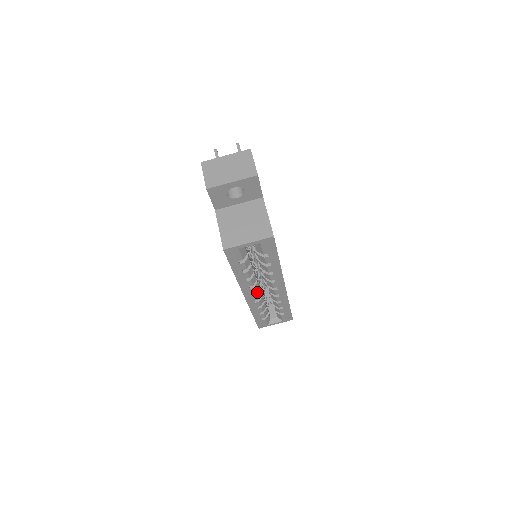
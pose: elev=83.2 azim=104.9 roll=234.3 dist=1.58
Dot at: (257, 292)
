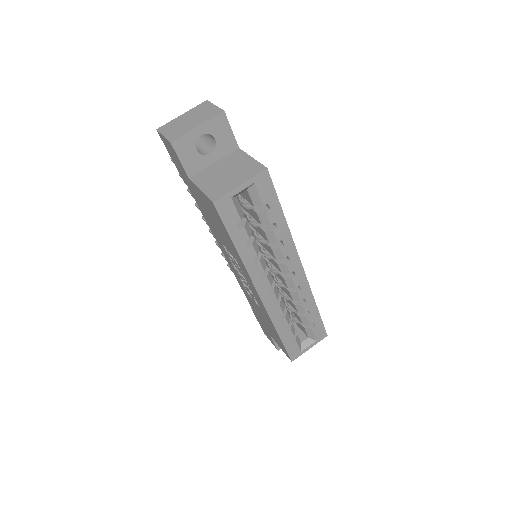
Dot at: (273, 288)
